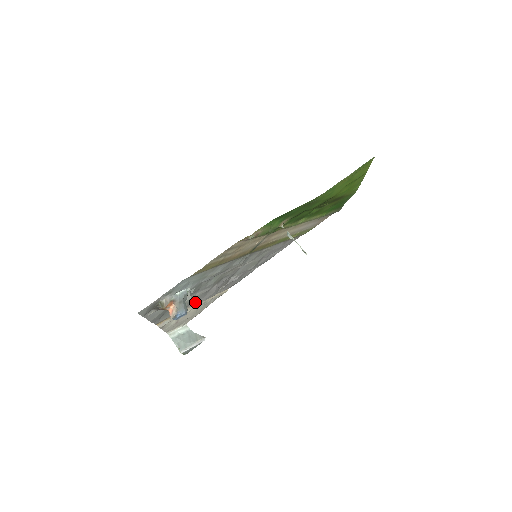
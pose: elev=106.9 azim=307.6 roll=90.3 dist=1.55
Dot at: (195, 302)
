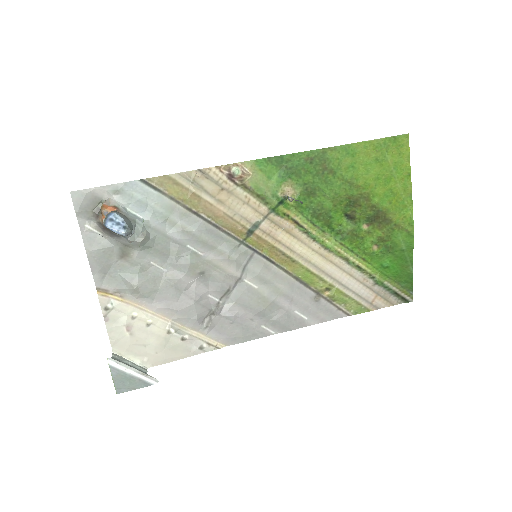
Dot at: (162, 302)
